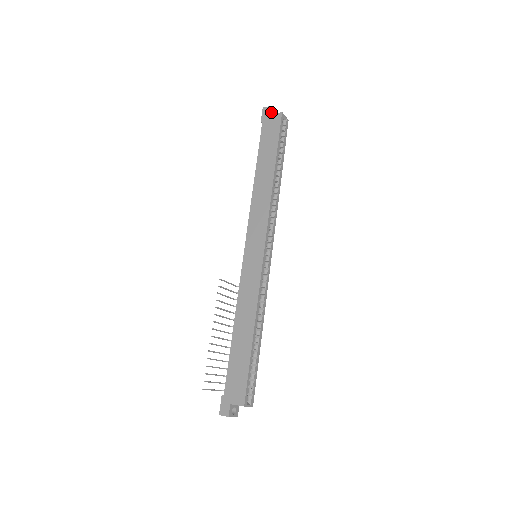
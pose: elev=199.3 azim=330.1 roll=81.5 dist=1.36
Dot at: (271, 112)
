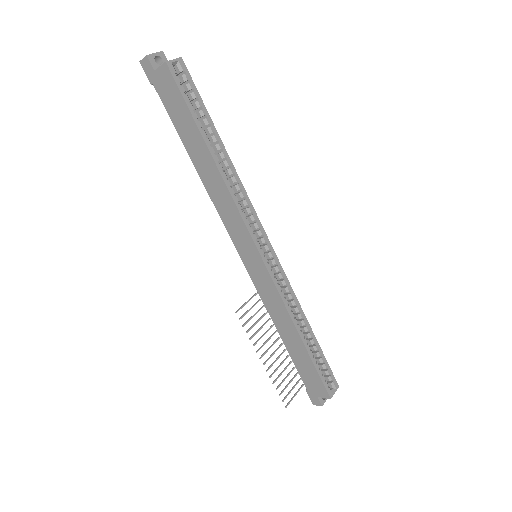
Dot at: (153, 64)
